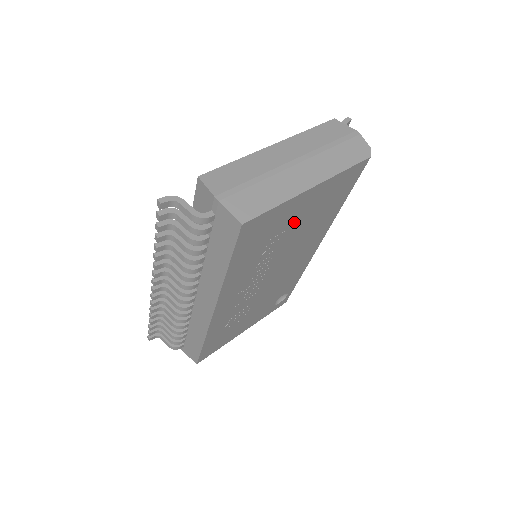
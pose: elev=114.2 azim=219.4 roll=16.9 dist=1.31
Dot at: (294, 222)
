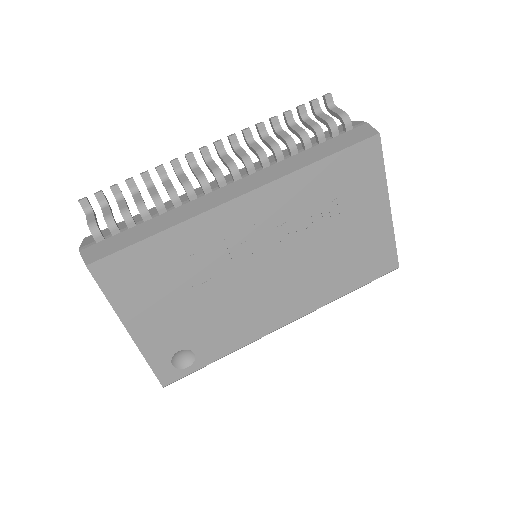
Dot at: (351, 222)
